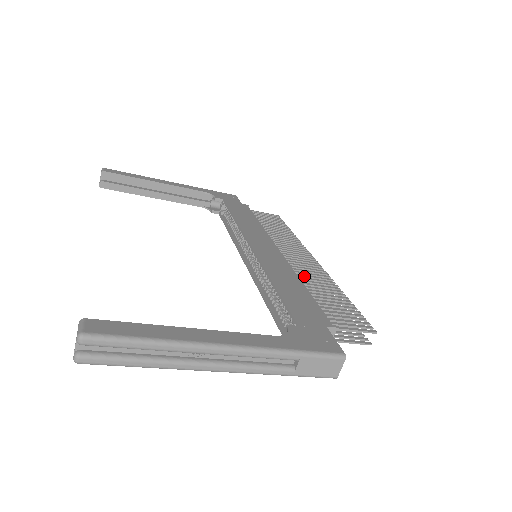
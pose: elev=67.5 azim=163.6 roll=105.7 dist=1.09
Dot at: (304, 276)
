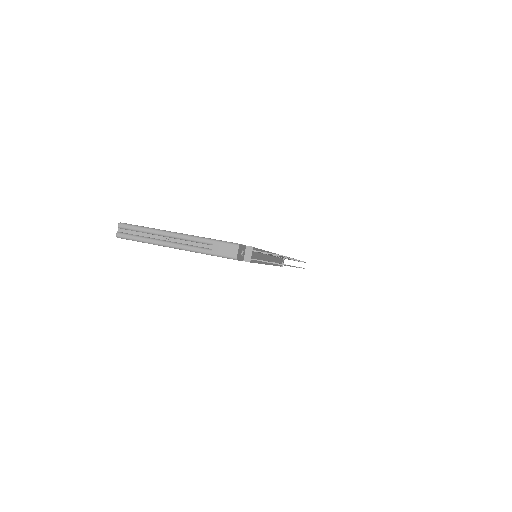
Dot at: (272, 255)
